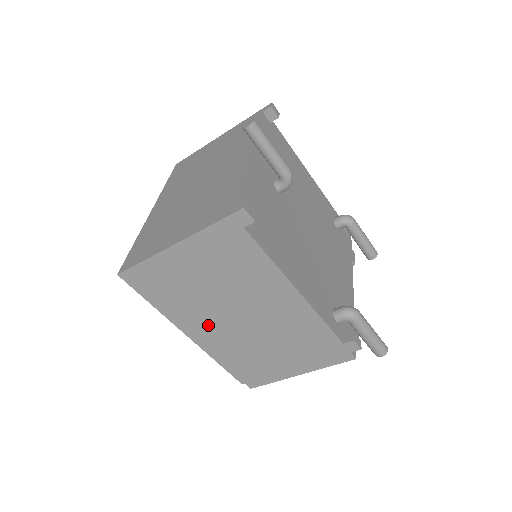
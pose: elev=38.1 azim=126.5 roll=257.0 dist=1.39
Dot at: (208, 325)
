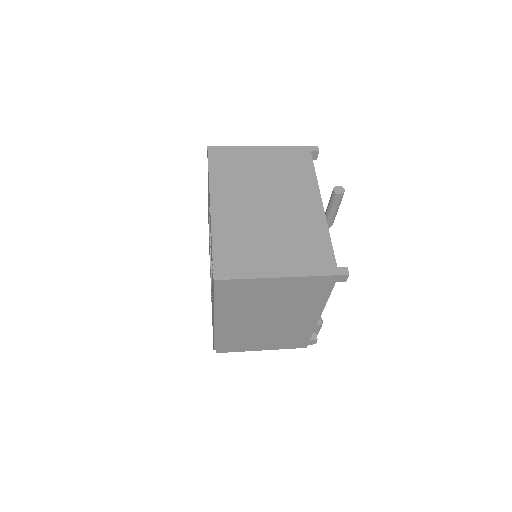
Dot at: (239, 318)
